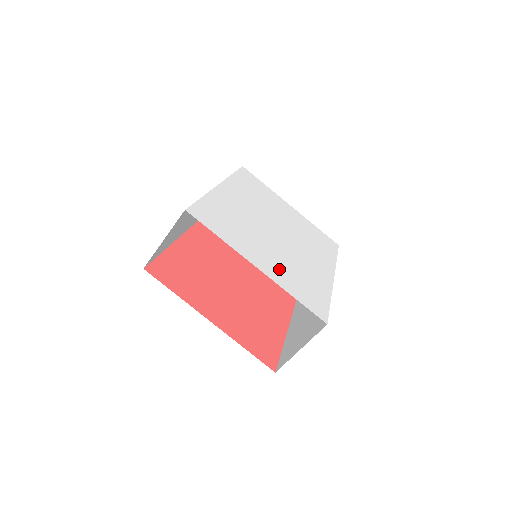
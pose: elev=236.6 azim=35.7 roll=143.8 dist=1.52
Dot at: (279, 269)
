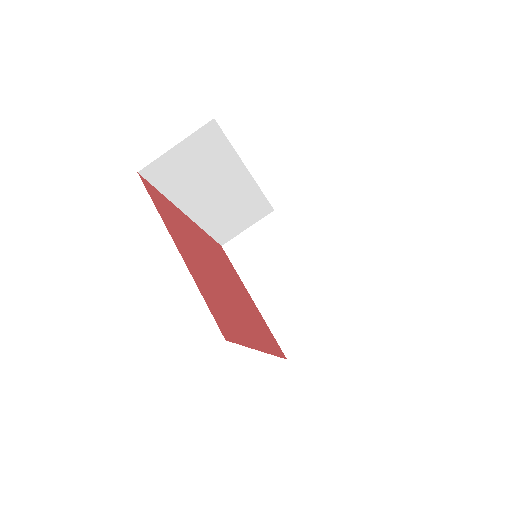
Dot at: occluded
